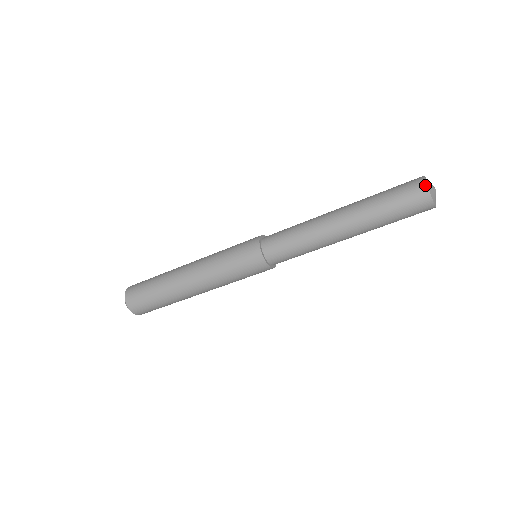
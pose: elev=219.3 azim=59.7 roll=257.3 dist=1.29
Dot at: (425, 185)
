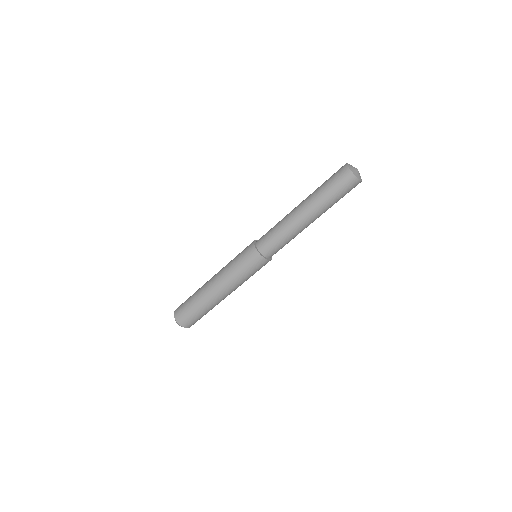
Dot at: (349, 171)
